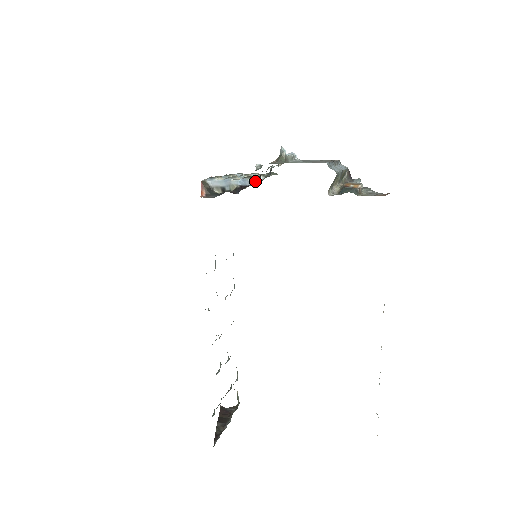
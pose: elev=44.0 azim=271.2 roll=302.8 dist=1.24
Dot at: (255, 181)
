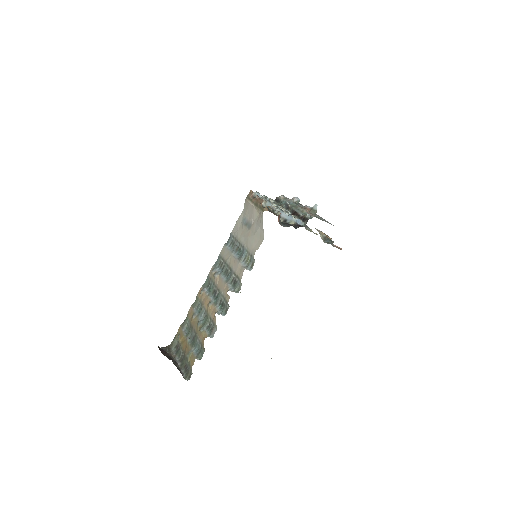
Dot at: occluded
